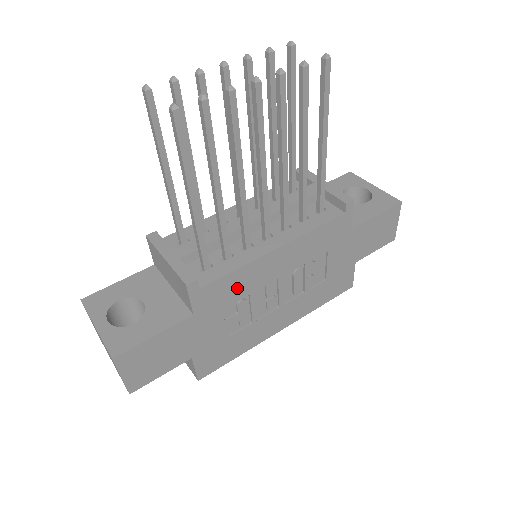
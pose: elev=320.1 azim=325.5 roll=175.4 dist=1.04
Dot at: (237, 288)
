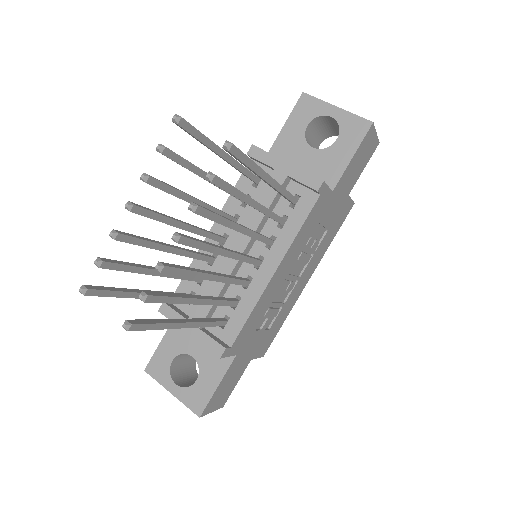
Dot at: (258, 316)
